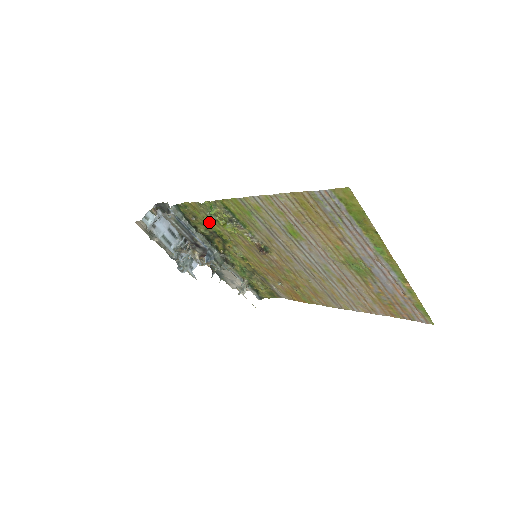
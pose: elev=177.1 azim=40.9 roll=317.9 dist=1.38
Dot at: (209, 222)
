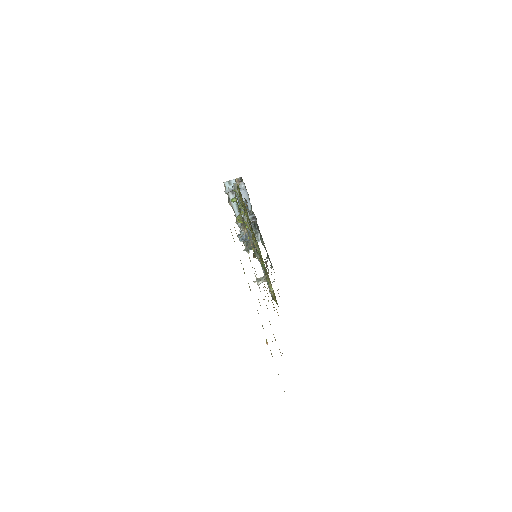
Dot at: occluded
